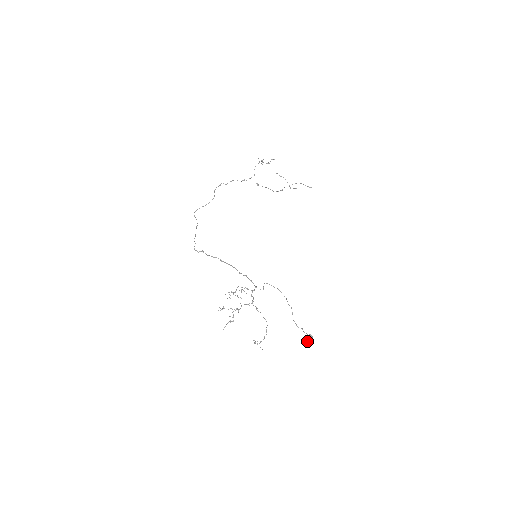
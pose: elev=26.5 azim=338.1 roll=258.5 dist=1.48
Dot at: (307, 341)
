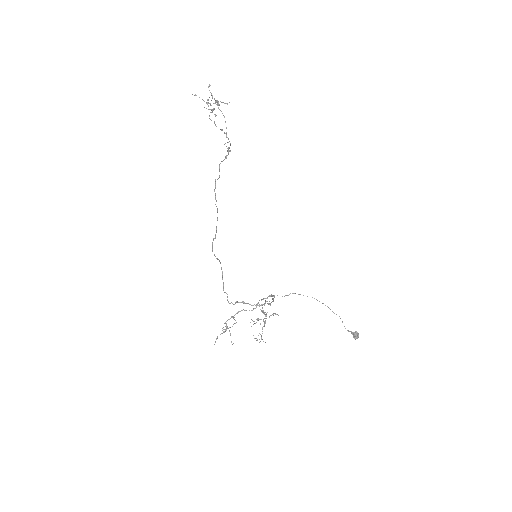
Dot at: occluded
